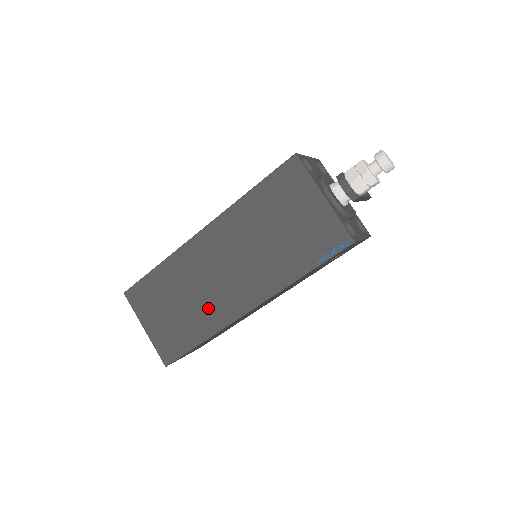
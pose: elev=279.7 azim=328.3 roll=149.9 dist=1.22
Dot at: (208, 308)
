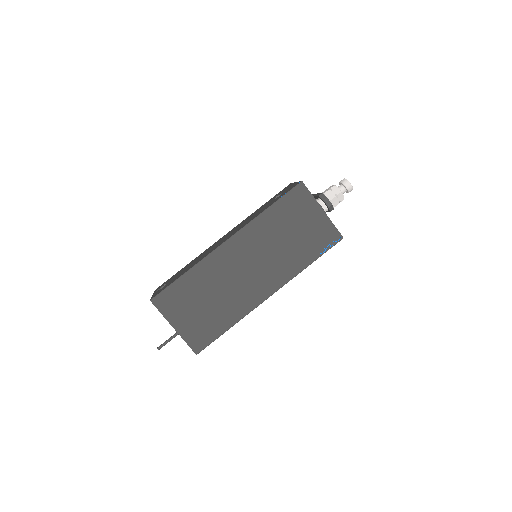
Dot at: (236, 299)
